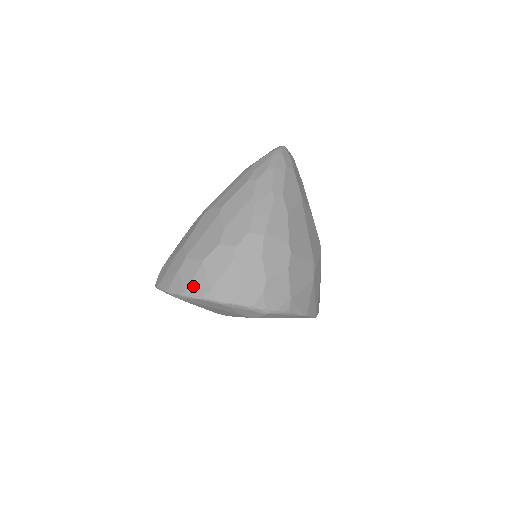
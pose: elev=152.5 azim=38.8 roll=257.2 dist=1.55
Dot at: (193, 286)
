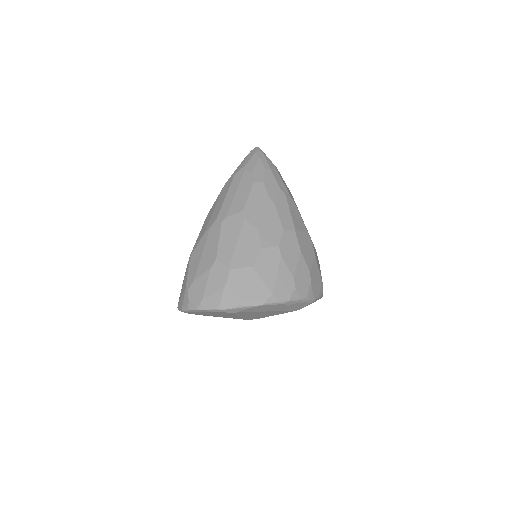
Dot at: (251, 294)
